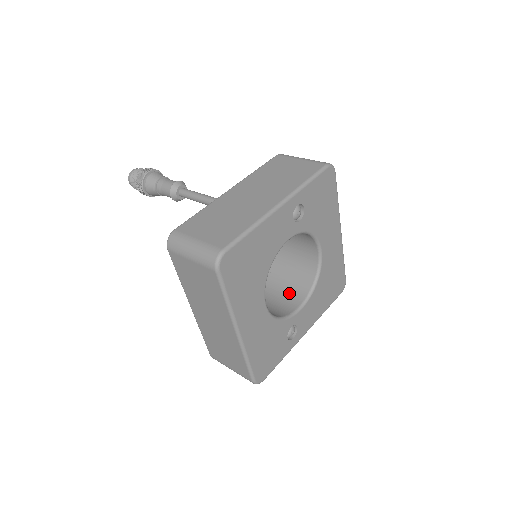
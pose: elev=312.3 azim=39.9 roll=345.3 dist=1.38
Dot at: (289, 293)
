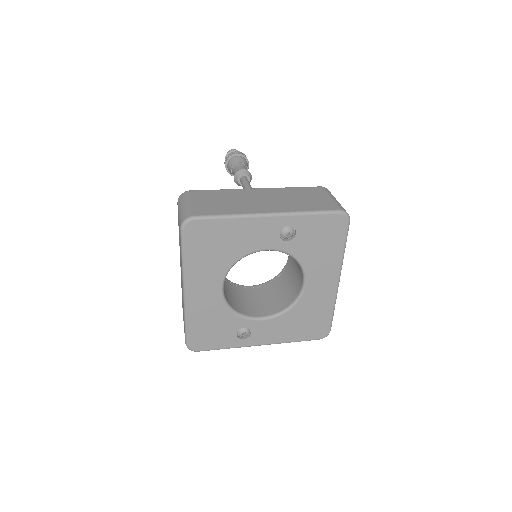
Dot at: (267, 304)
